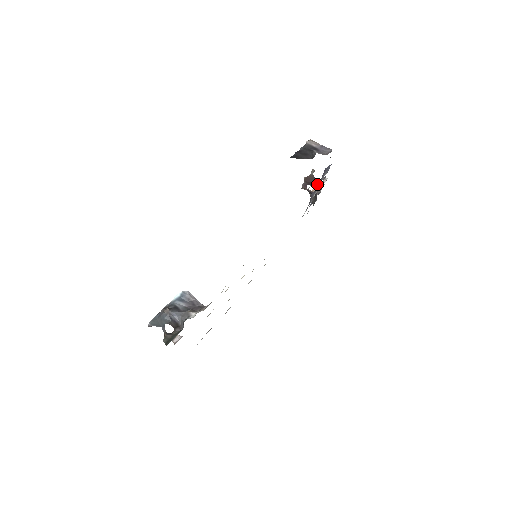
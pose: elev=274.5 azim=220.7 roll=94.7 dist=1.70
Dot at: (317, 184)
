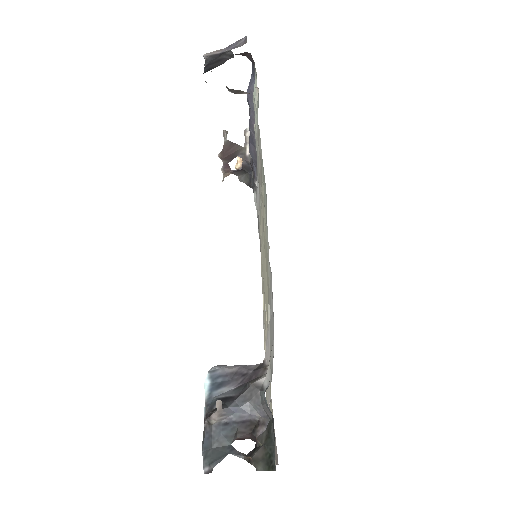
Dot at: occluded
